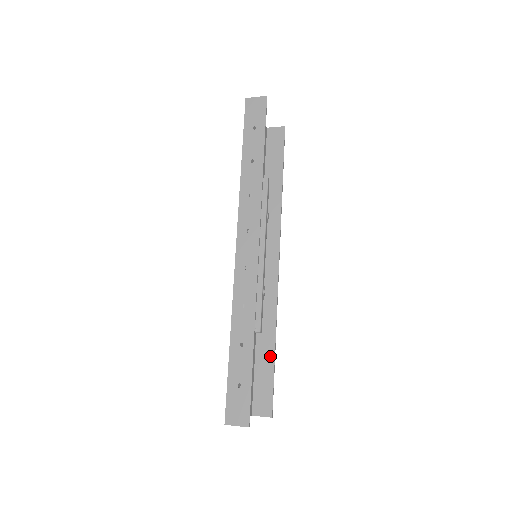
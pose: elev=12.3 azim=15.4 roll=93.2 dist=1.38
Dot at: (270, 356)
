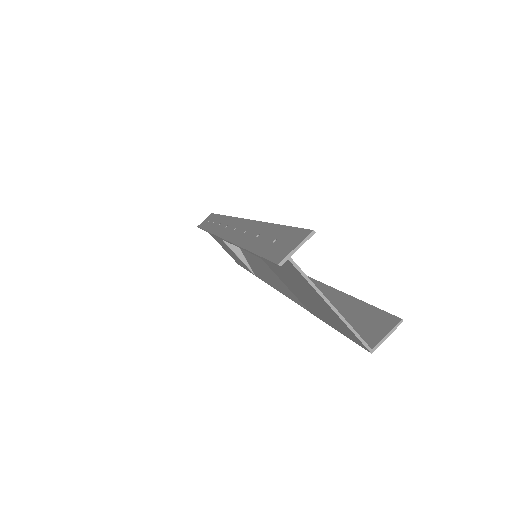
Dot at: (342, 300)
